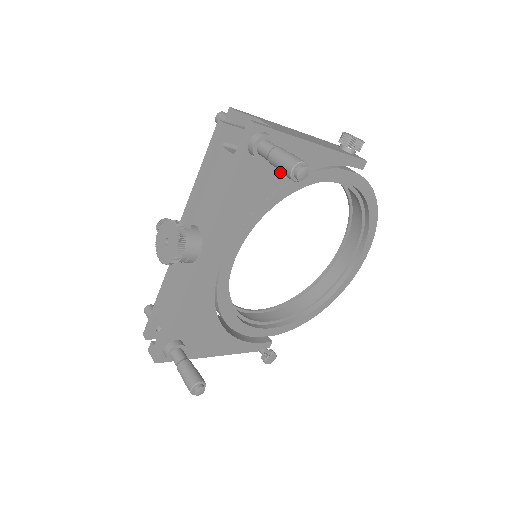
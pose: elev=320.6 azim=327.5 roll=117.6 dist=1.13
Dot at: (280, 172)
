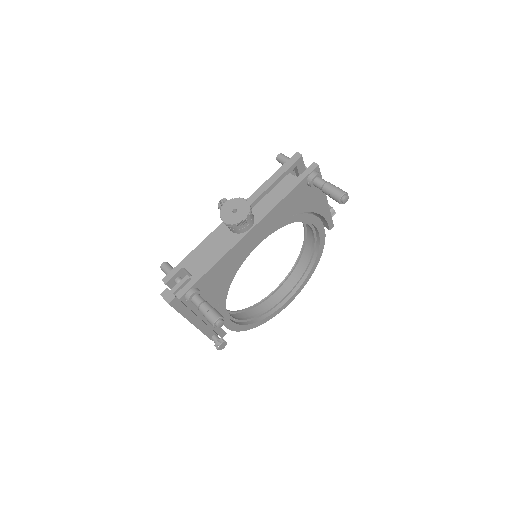
Dot at: (307, 202)
